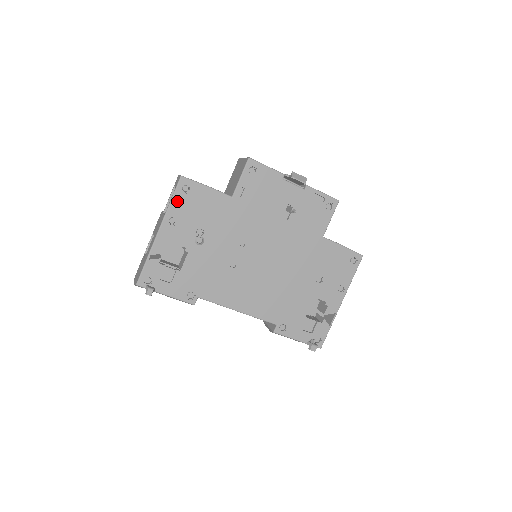
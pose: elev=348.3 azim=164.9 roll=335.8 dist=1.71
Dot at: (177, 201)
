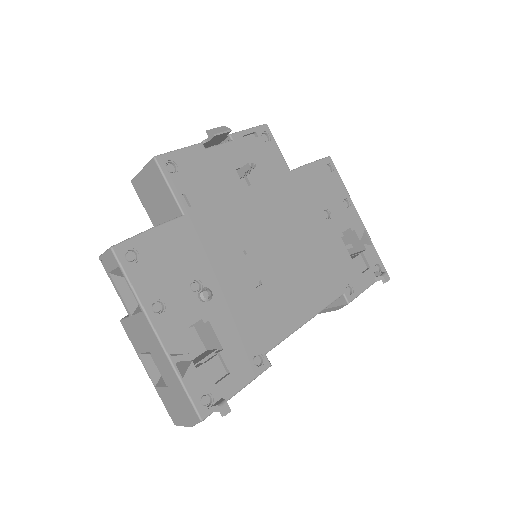
Dot at: (138, 280)
